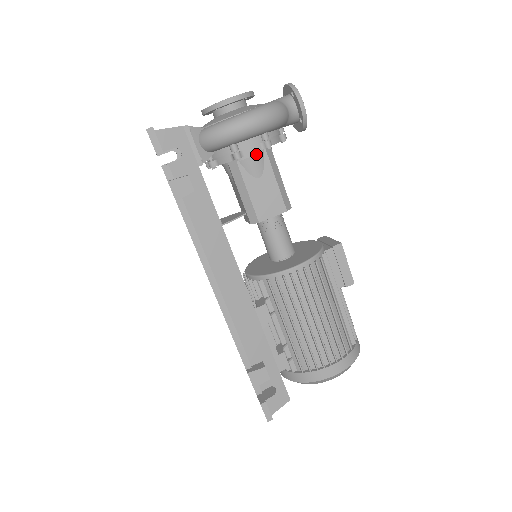
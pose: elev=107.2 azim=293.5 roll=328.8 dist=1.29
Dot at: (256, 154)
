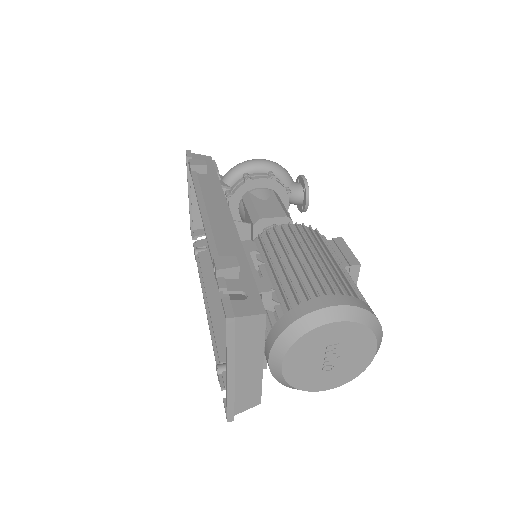
Dot at: (264, 189)
